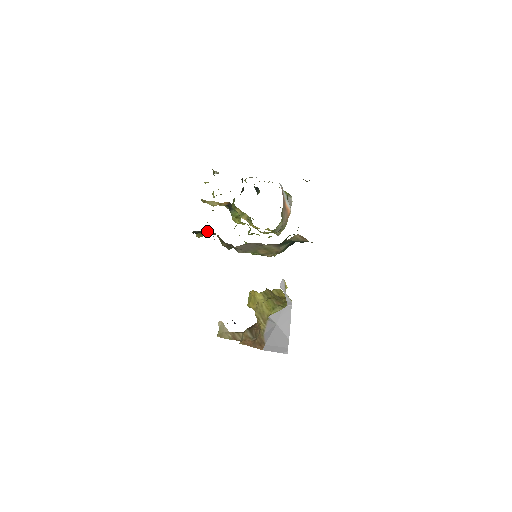
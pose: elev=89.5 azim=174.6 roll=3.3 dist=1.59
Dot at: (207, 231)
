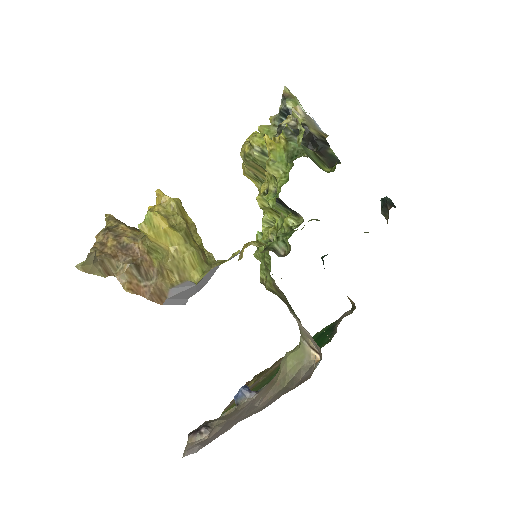
Dot at: occluded
